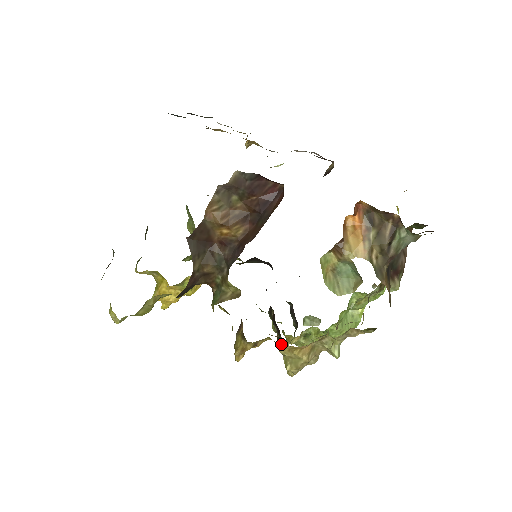
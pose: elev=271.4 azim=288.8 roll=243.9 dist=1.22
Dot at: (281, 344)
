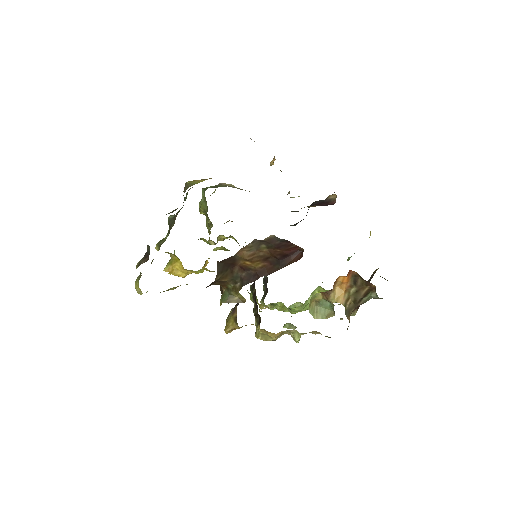
Dot at: (256, 316)
